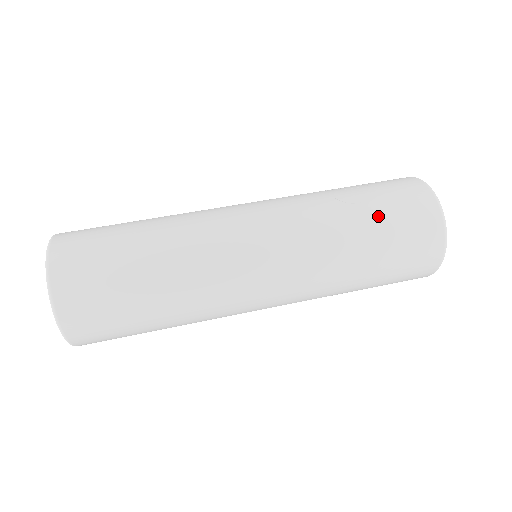
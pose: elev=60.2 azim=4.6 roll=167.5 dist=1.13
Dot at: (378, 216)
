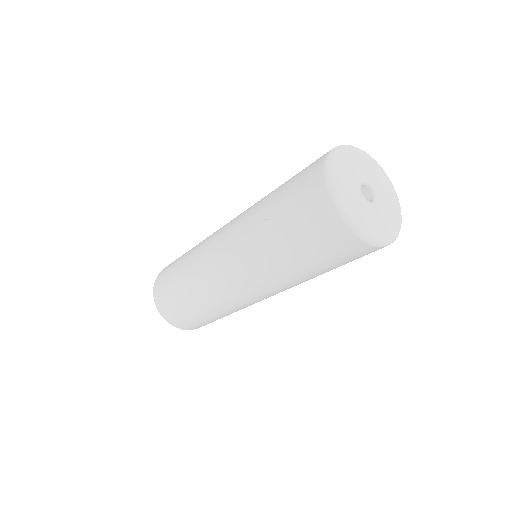
Dot at: (286, 229)
